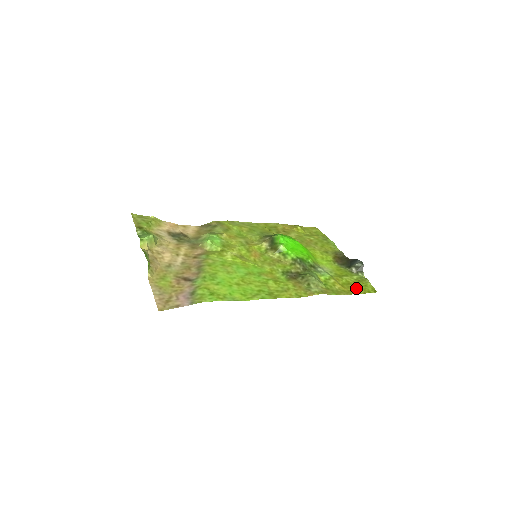
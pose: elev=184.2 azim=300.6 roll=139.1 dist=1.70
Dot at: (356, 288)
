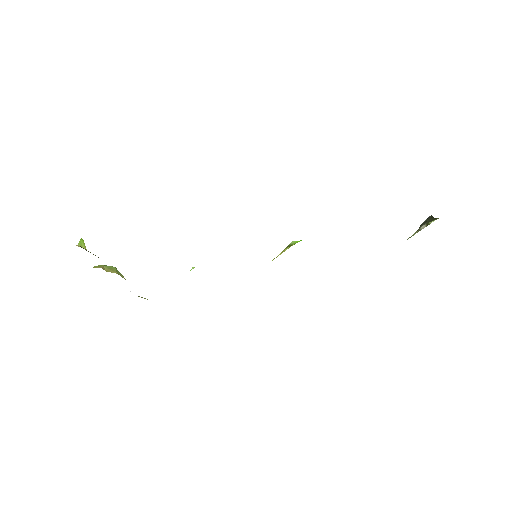
Dot at: occluded
